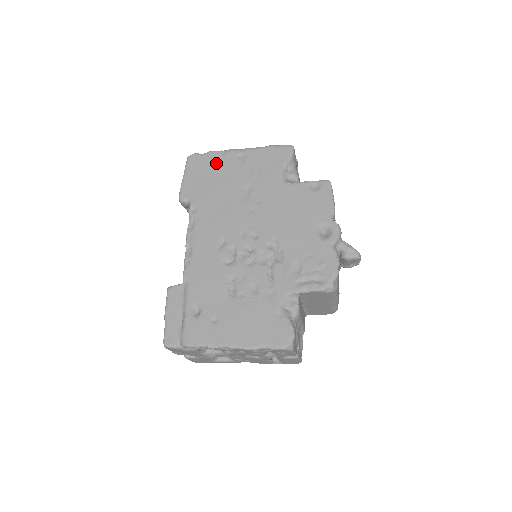
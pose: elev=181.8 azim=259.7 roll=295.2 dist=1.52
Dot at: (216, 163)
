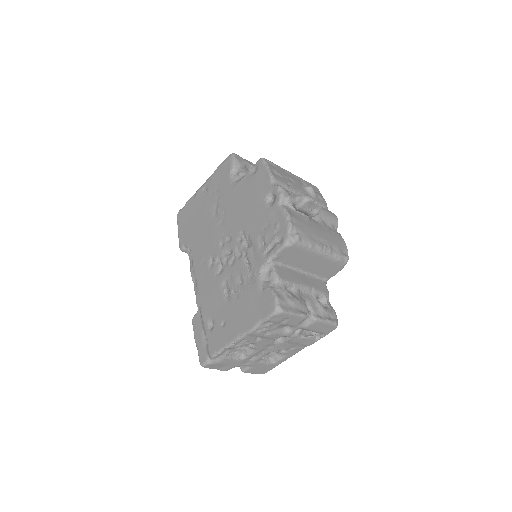
Dot at: (192, 206)
